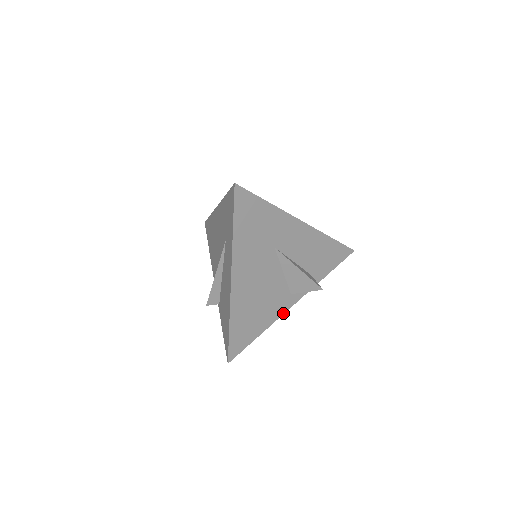
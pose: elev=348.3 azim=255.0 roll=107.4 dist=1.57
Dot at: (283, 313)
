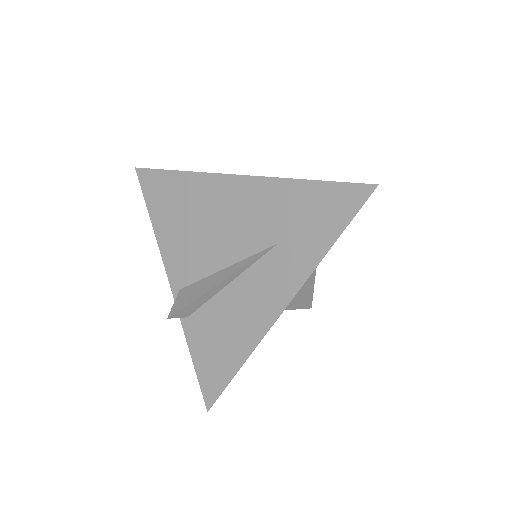
Dot at: occluded
